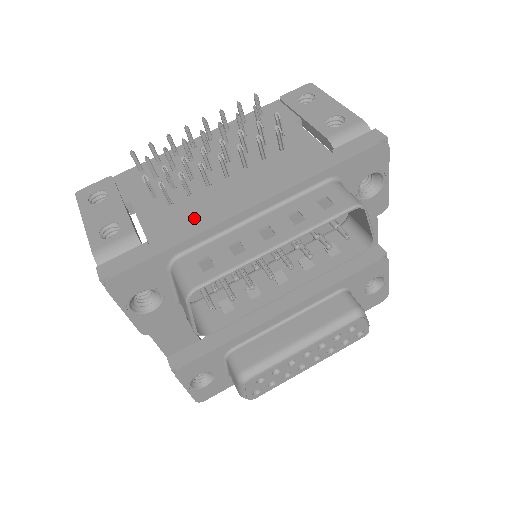
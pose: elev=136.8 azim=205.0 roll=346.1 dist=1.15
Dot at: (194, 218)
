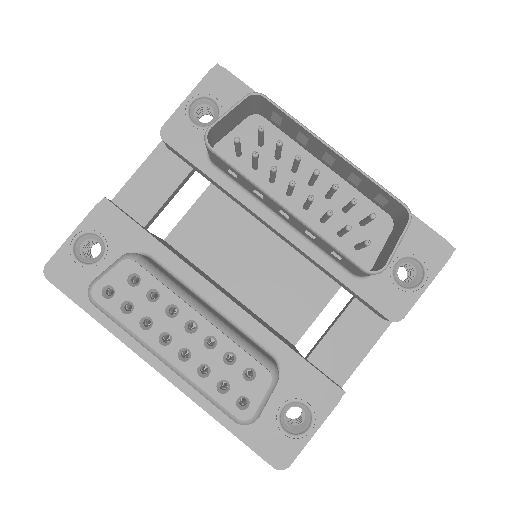
Dot at: occluded
